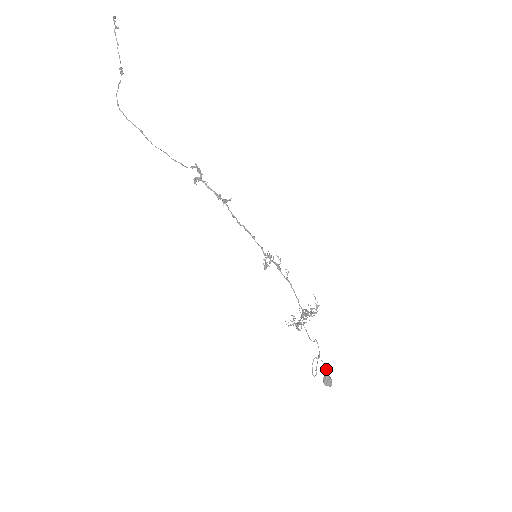
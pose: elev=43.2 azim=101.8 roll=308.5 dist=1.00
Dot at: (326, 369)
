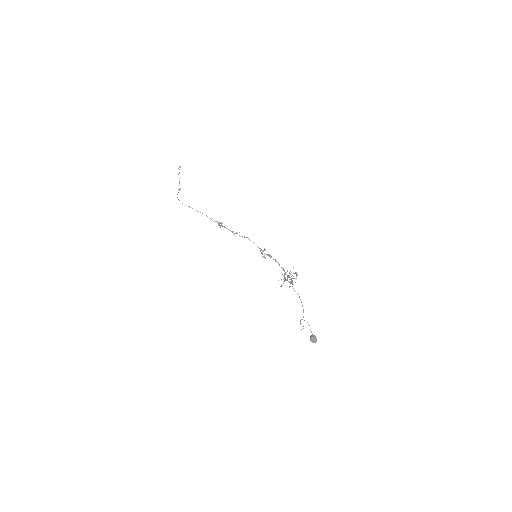
Dot at: (311, 331)
